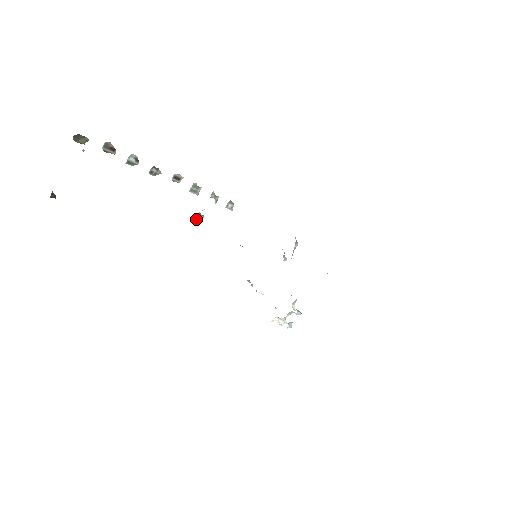
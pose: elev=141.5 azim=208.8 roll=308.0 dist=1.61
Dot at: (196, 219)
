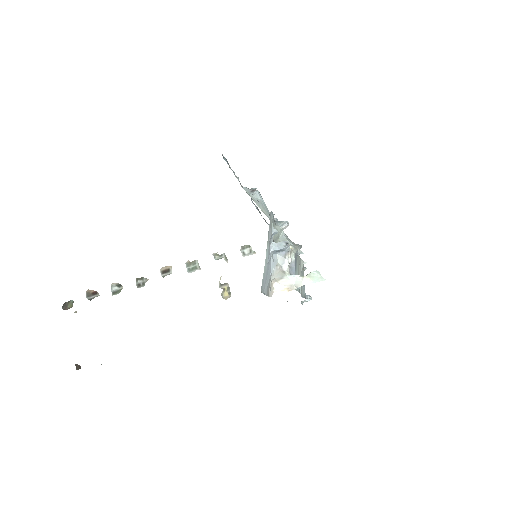
Dot at: (223, 293)
